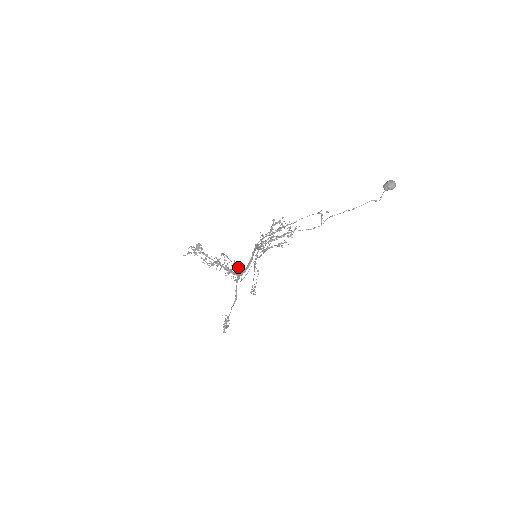
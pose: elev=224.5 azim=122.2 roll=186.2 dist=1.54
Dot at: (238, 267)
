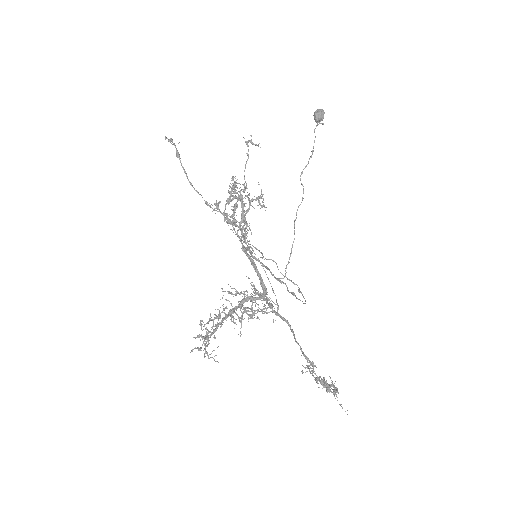
Dot at: occluded
